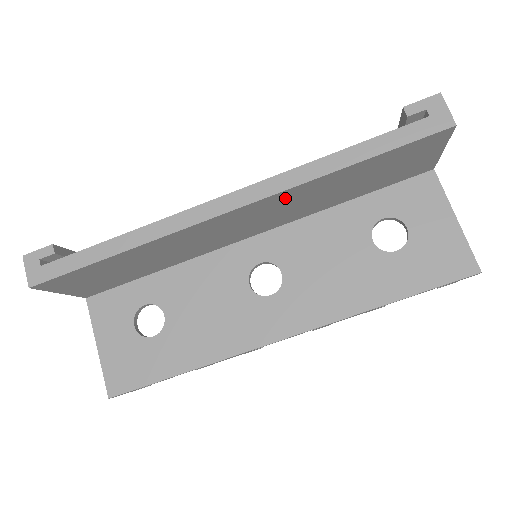
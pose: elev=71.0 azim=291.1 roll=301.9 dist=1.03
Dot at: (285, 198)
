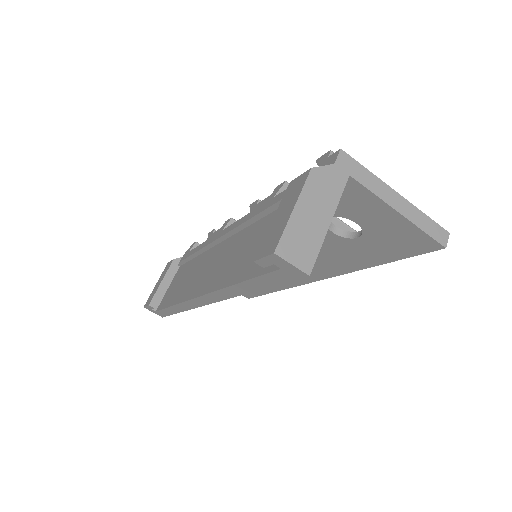
Dot at: occluded
